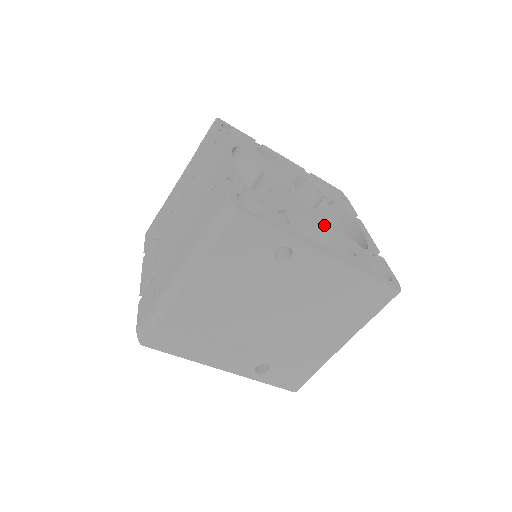
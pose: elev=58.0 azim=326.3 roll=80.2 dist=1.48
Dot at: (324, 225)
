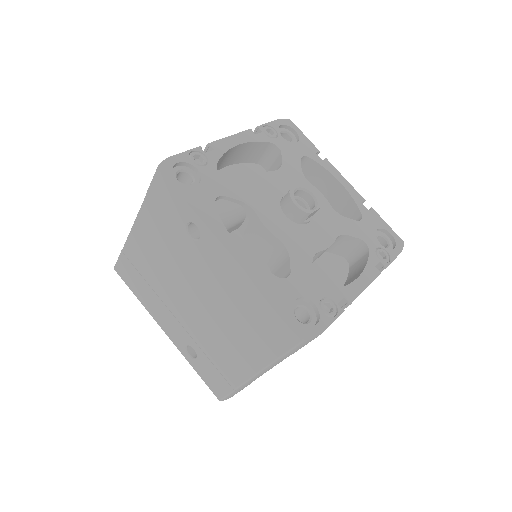
Dot at: (283, 238)
